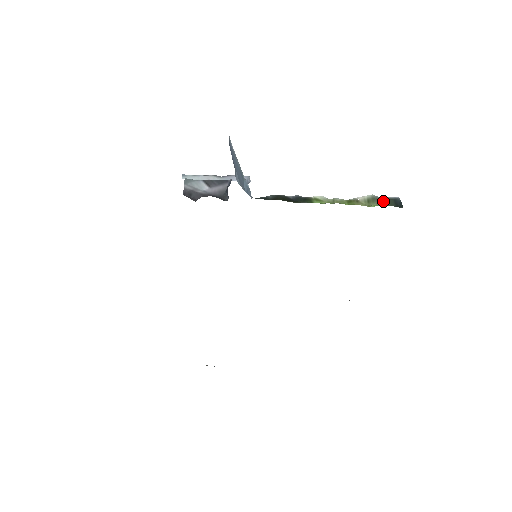
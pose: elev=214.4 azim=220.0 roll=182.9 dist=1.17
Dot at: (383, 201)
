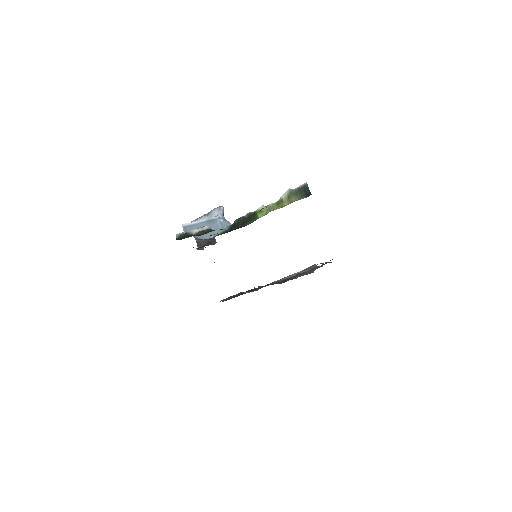
Dot at: (297, 193)
